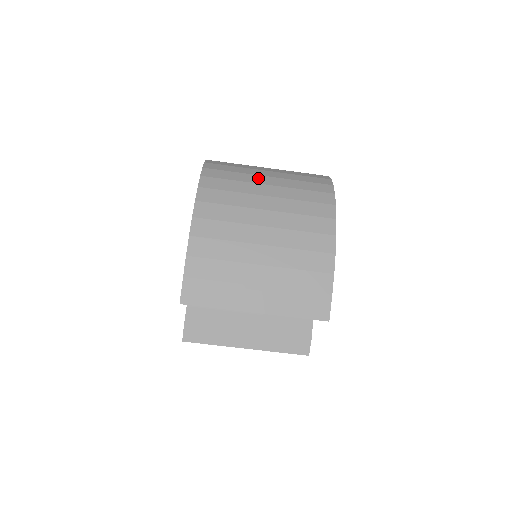
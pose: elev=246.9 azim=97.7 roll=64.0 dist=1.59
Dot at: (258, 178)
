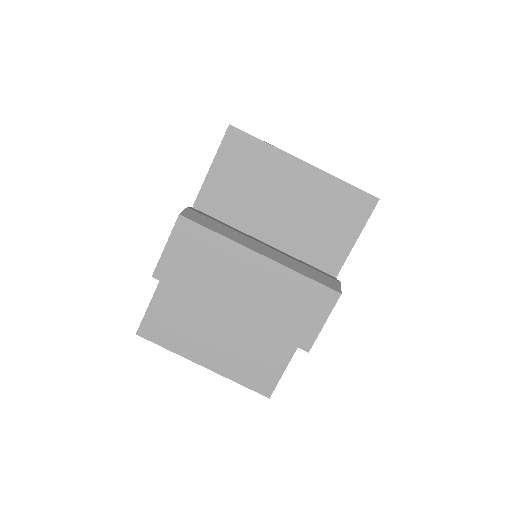
Dot at: occluded
